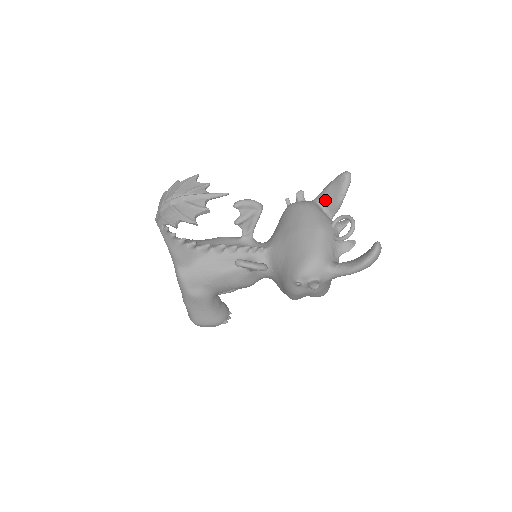
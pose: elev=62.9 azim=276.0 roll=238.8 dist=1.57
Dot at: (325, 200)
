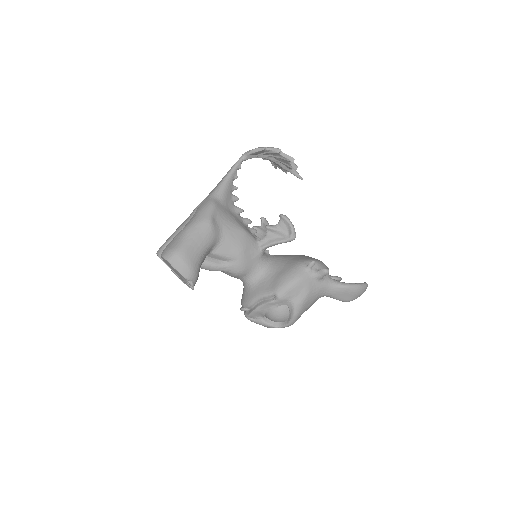
Dot at: occluded
